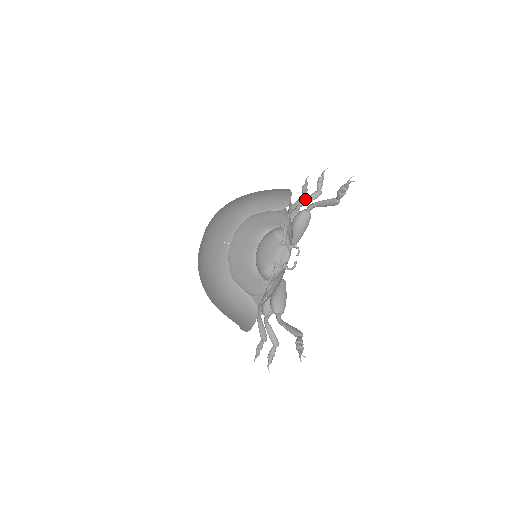
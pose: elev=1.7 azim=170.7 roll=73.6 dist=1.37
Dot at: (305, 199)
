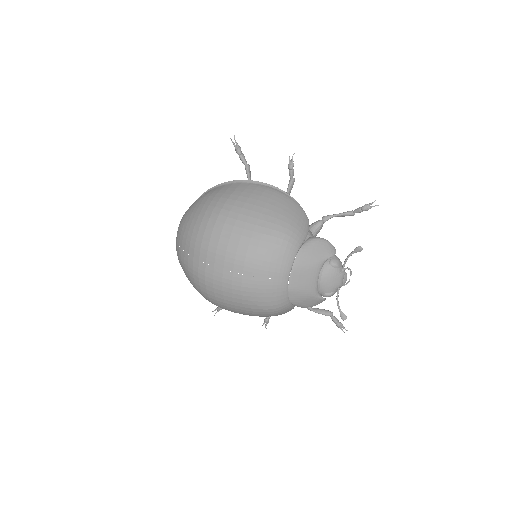
Dot at: (289, 192)
